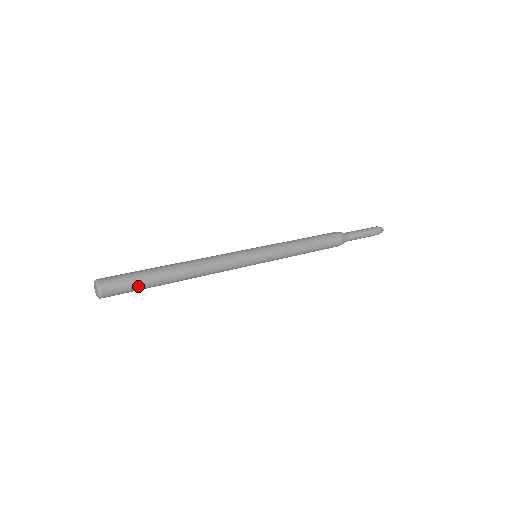
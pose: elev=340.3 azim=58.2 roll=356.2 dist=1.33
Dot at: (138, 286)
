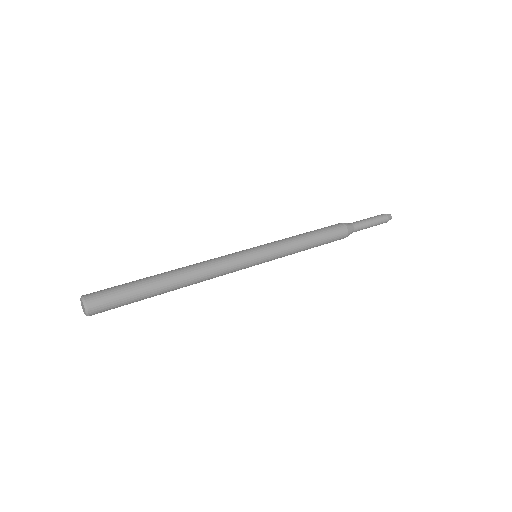
Dot at: (127, 293)
